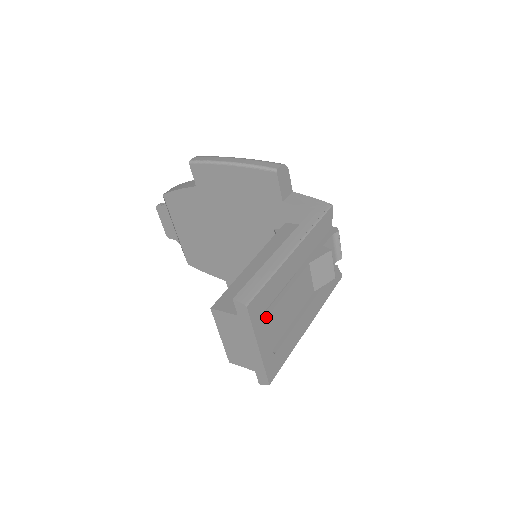
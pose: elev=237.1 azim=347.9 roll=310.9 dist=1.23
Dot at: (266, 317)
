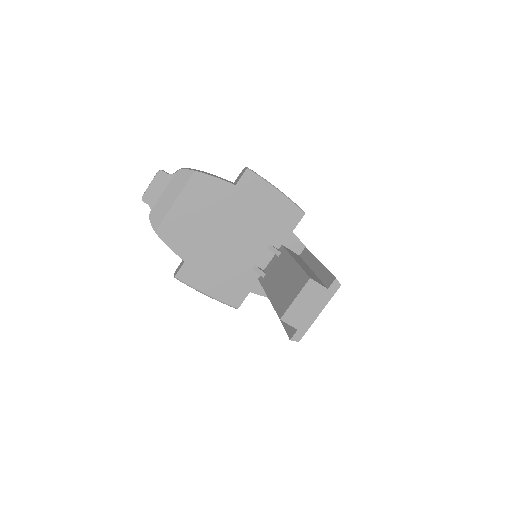
Dot at: occluded
